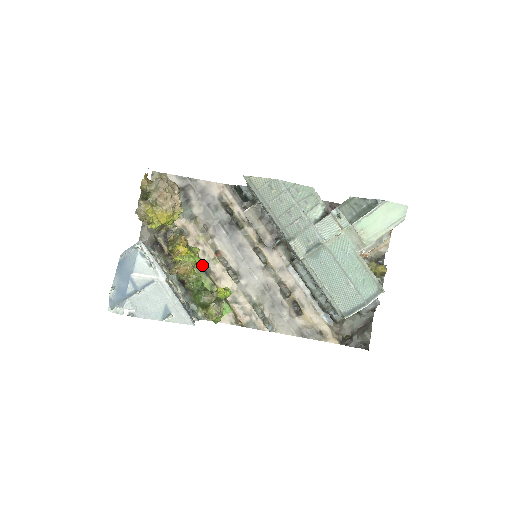
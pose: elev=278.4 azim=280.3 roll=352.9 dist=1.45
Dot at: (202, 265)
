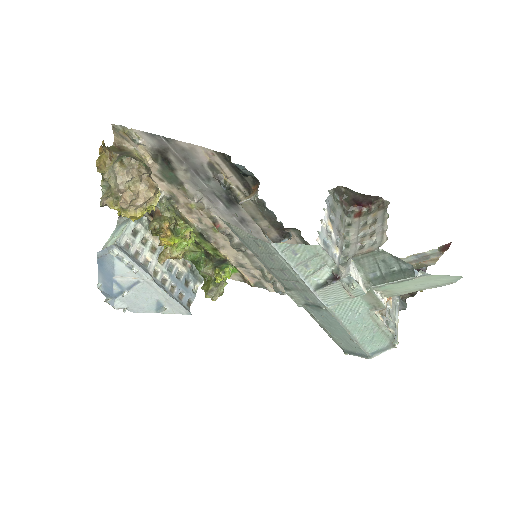
Dot at: (200, 232)
